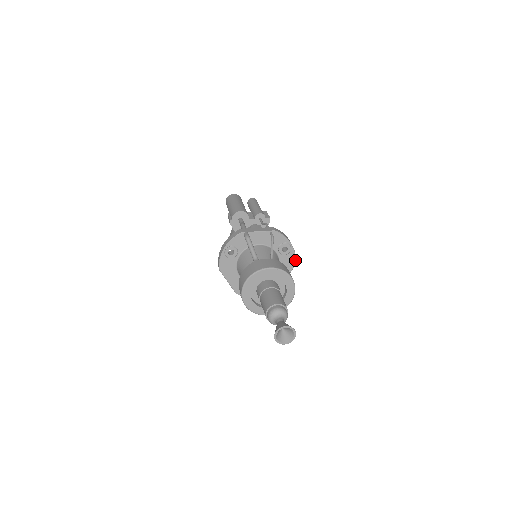
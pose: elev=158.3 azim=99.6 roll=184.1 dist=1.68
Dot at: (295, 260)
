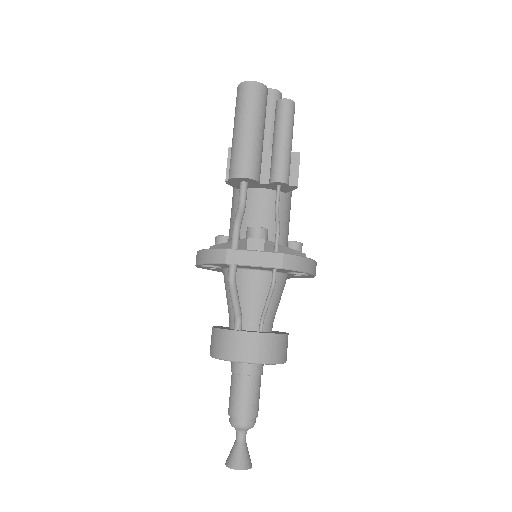
Dot at: (314, 276)
